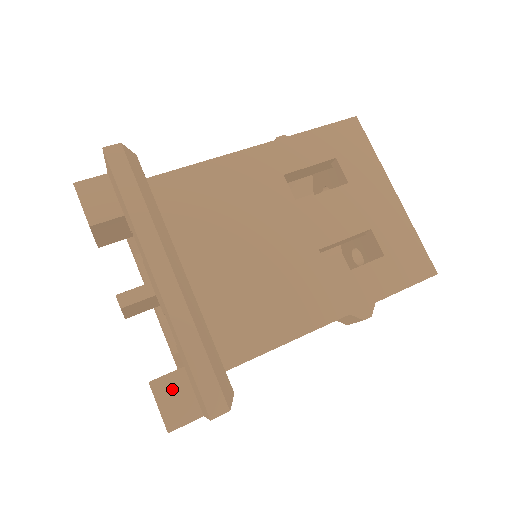
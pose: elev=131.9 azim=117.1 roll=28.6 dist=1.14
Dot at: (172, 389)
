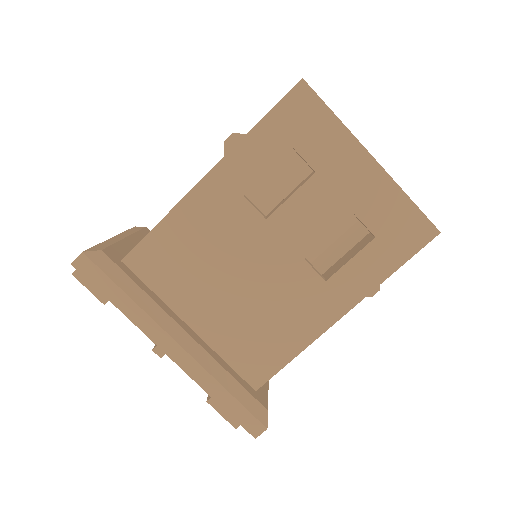
Dot at: occluded
